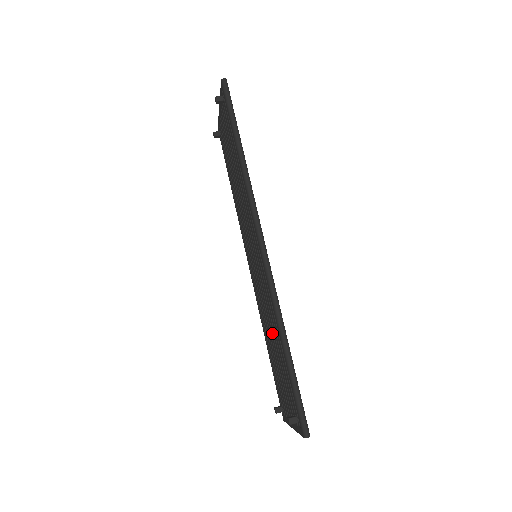
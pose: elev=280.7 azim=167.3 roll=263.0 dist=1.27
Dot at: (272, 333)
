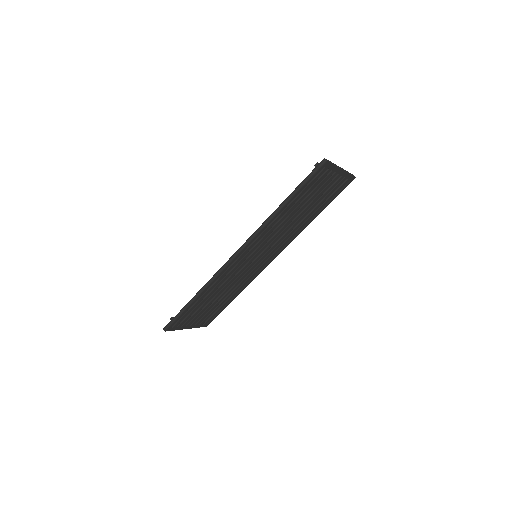
Dot at: occluded
